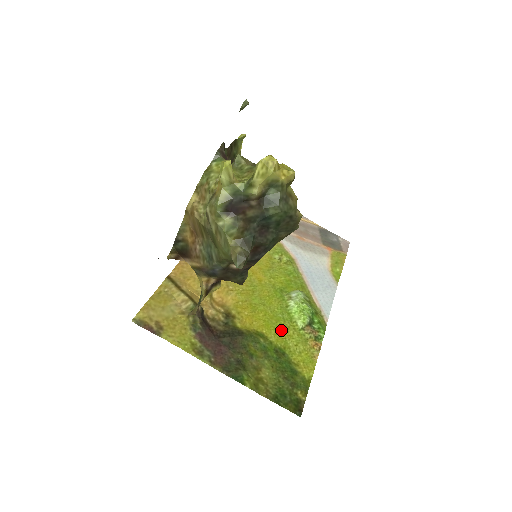
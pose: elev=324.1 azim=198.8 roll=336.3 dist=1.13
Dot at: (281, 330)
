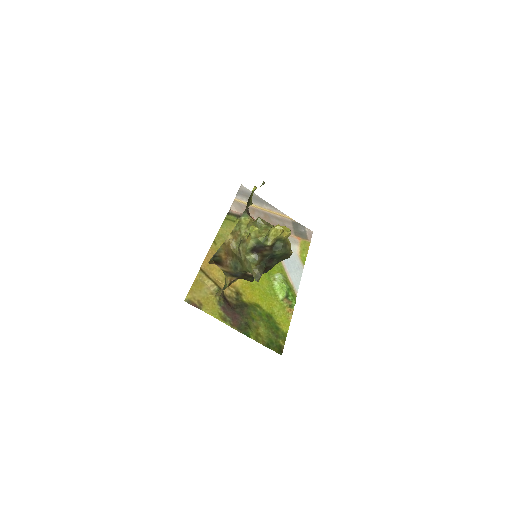
Dot at: (269, 302)
